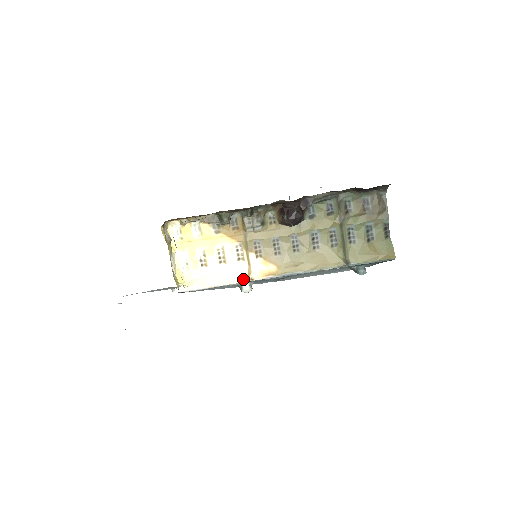
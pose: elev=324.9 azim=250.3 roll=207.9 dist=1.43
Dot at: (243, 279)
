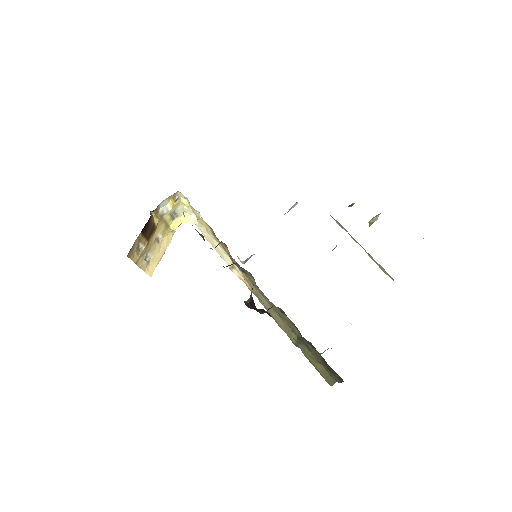
Dot at: (227, 264)
